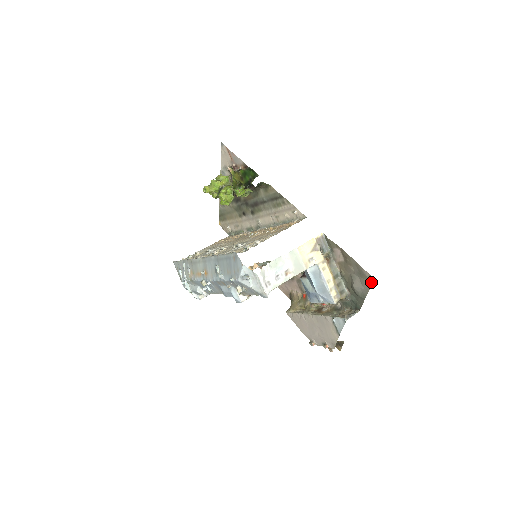
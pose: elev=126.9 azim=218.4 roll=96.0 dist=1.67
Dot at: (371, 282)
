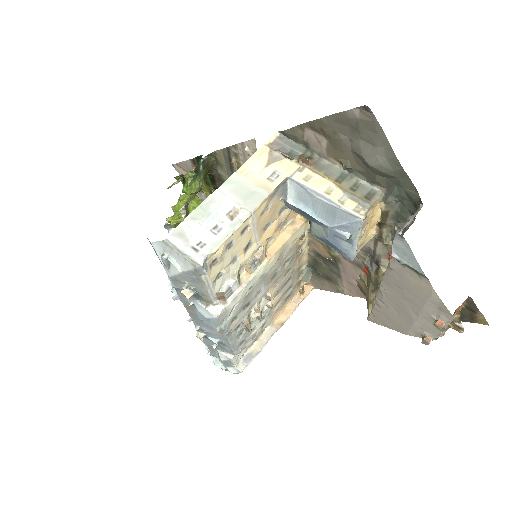
Dot at: (373, 120)
